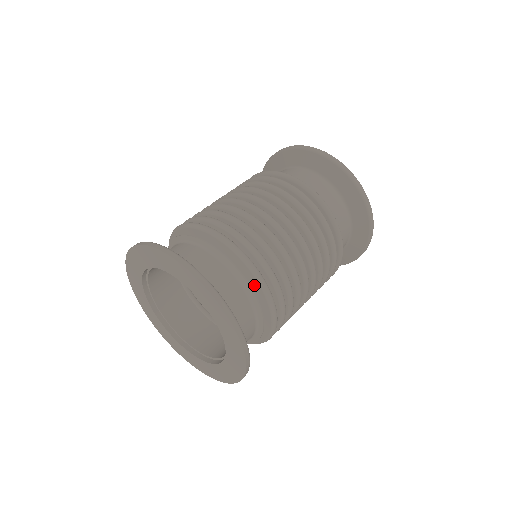
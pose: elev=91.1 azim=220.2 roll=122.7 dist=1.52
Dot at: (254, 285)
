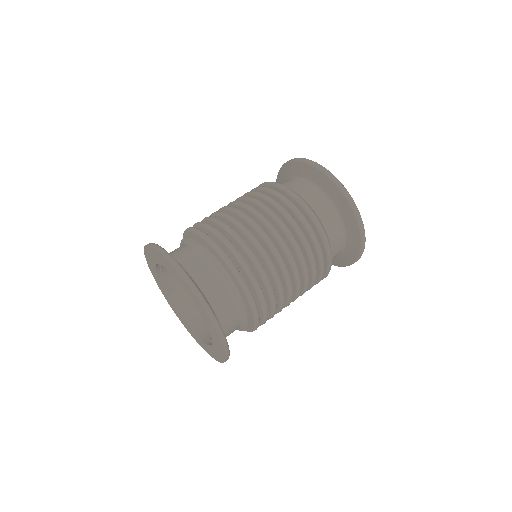
Dot at: (245, 301)
